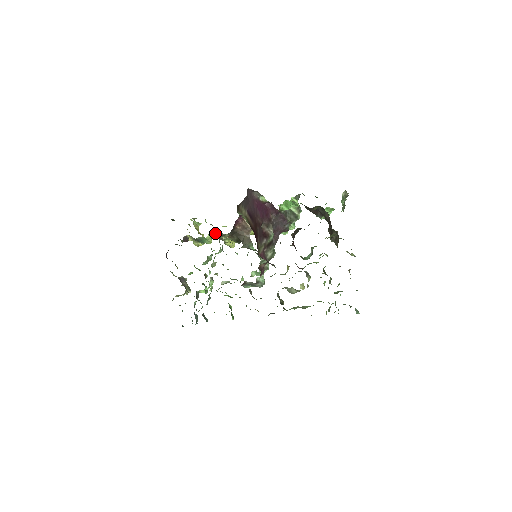
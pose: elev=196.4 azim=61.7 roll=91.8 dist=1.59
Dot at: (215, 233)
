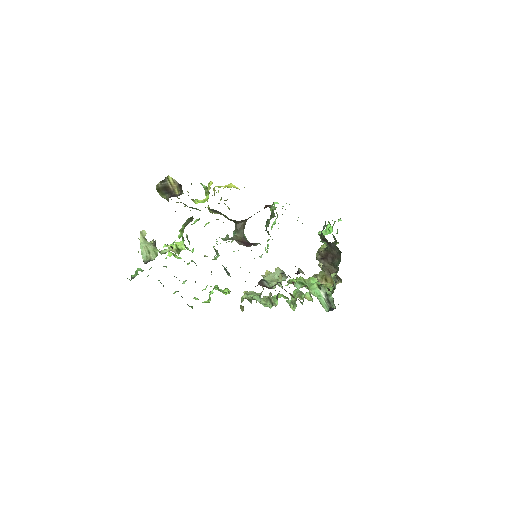
Dot at: occluded
